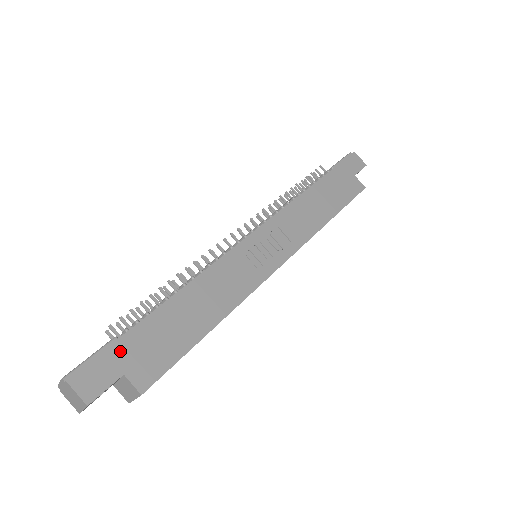
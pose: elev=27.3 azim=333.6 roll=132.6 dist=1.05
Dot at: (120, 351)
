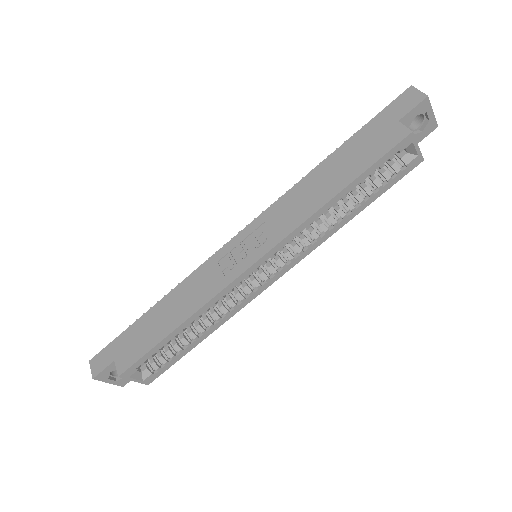
Dot at: (117, 344)
